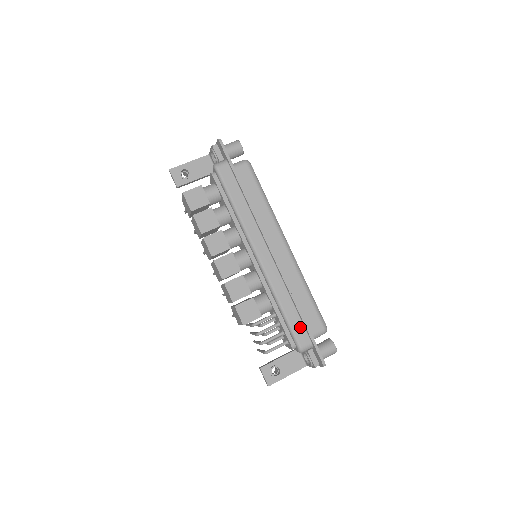
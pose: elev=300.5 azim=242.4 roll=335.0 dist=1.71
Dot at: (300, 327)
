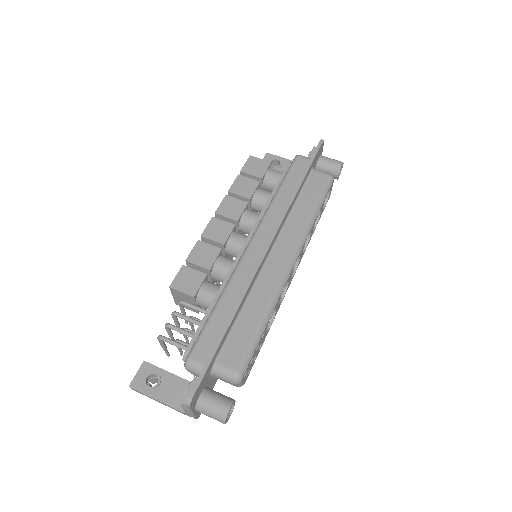
Dot at: (213, 338)
